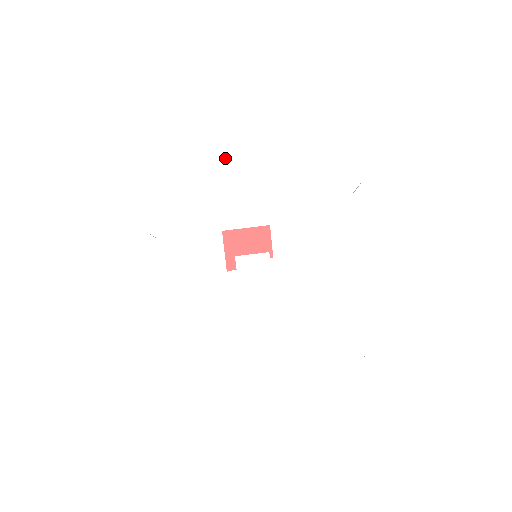
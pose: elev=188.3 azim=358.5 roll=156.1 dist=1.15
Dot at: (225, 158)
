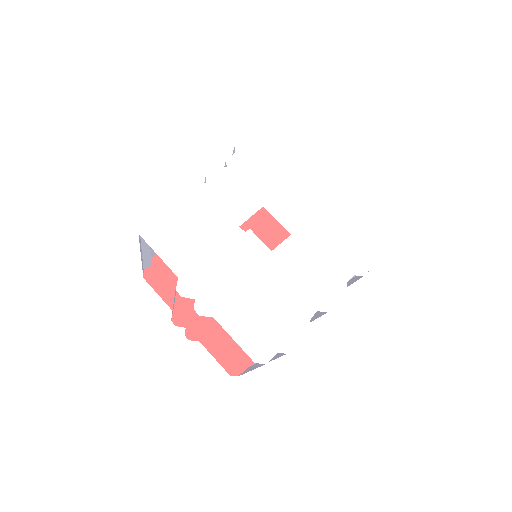
Dot at: (310, 179)
